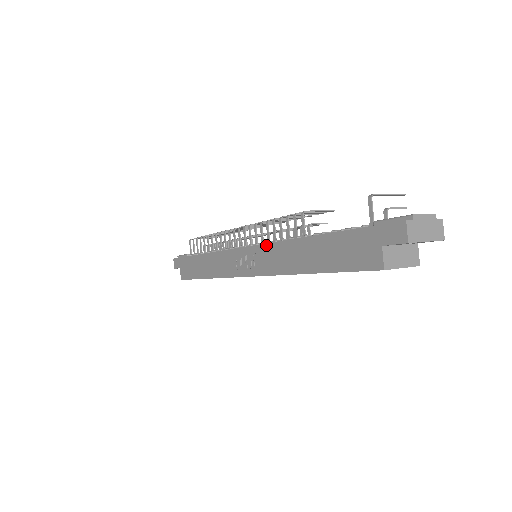
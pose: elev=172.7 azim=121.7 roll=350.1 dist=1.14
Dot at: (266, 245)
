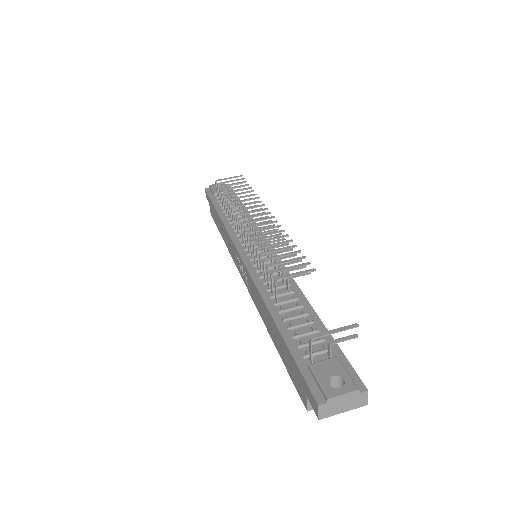
Dot at: (251, 279)
